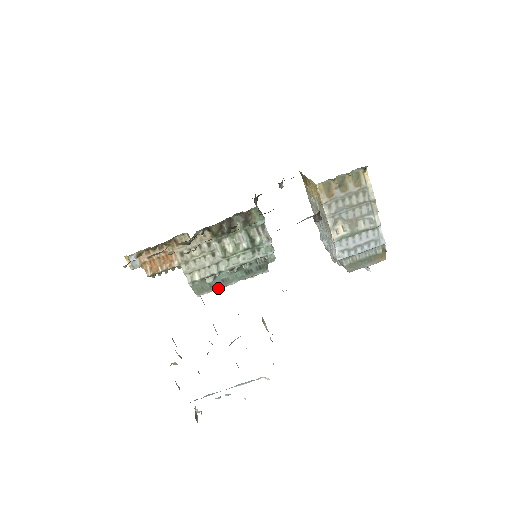
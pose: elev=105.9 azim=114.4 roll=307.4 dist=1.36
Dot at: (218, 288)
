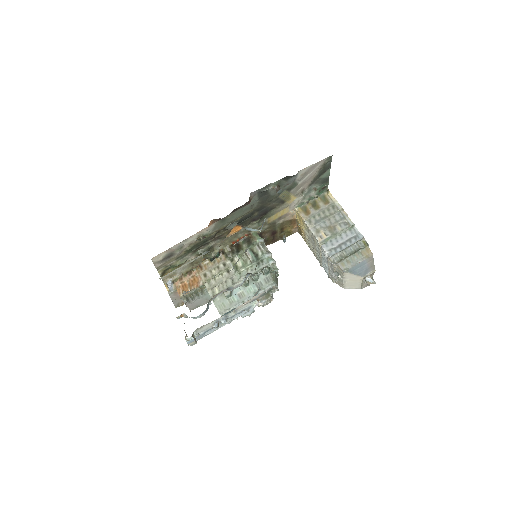
Dot at: (237, 306)
